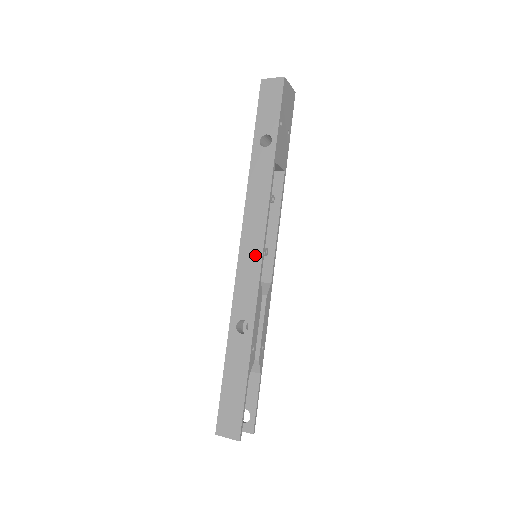
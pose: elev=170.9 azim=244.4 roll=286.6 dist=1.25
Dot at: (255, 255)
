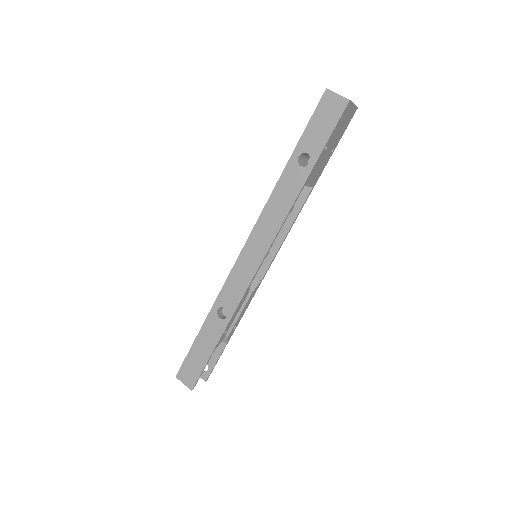
Dot at: (254, 262)
